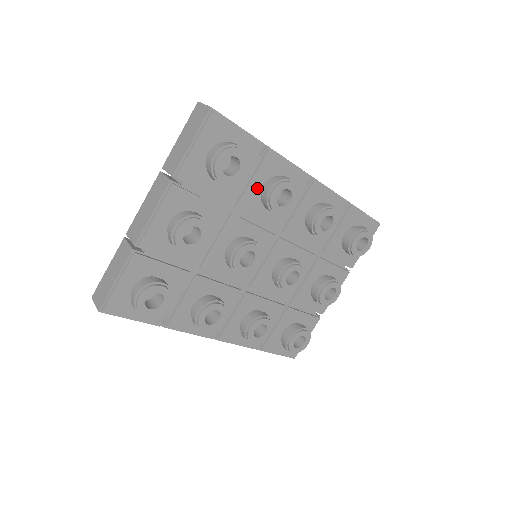
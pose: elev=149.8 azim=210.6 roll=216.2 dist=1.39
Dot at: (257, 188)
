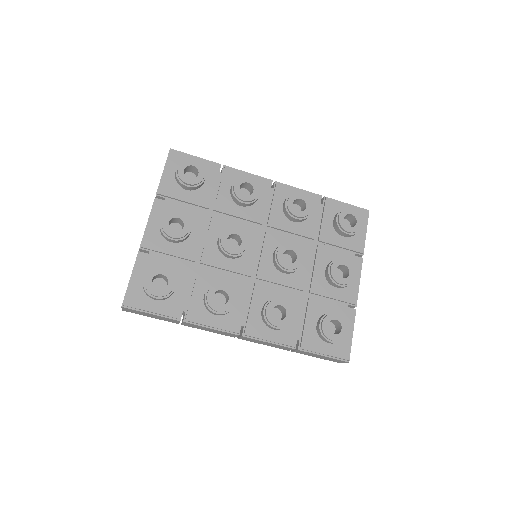
Dot at: (227, 194)
